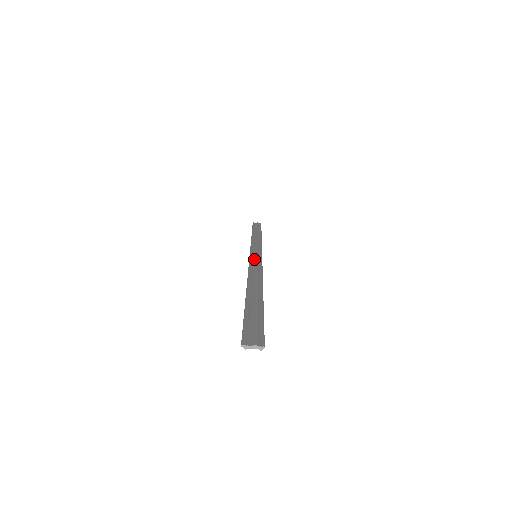
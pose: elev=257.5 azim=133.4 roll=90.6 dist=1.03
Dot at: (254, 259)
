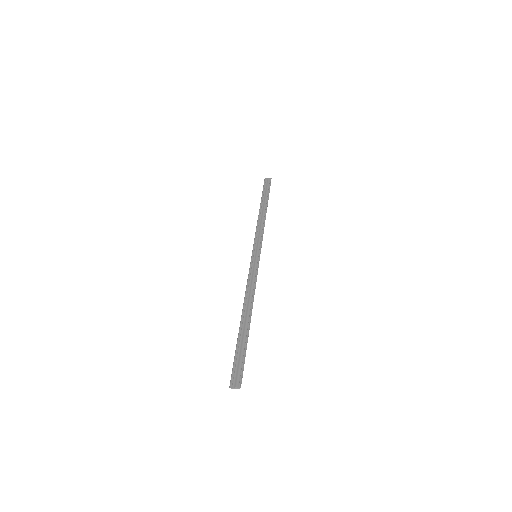
Dot at: (253, 264)
